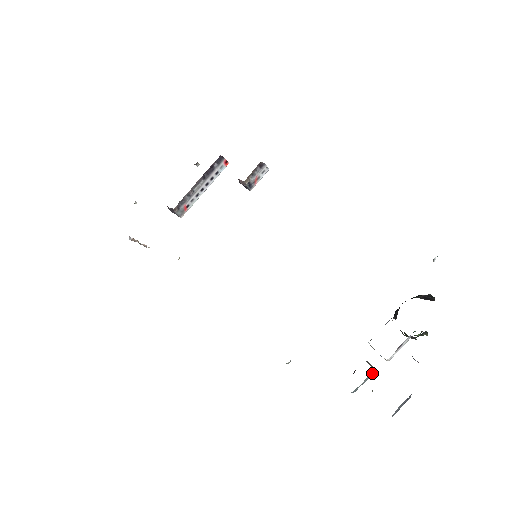
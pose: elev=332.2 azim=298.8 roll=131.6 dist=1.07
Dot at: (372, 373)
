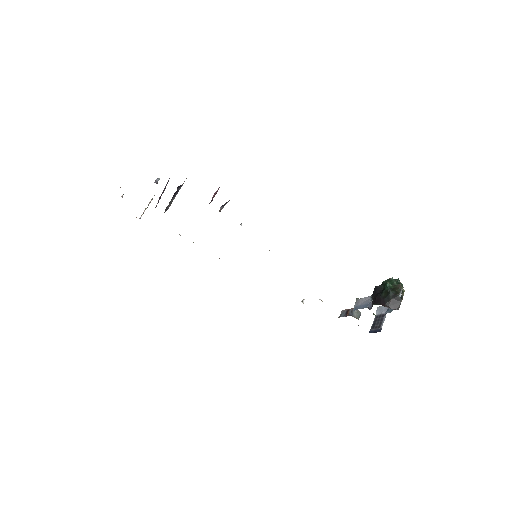
Dot at: (358, 316)
